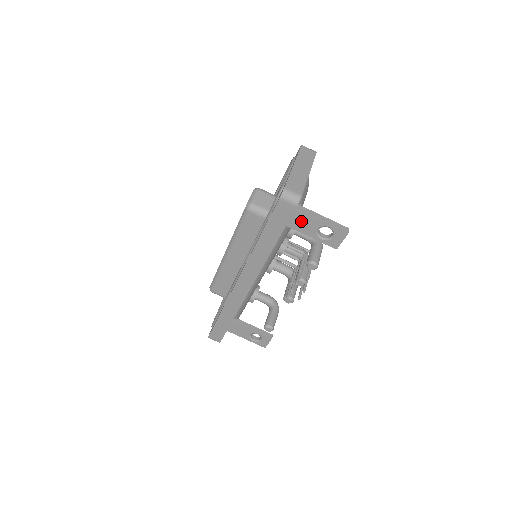
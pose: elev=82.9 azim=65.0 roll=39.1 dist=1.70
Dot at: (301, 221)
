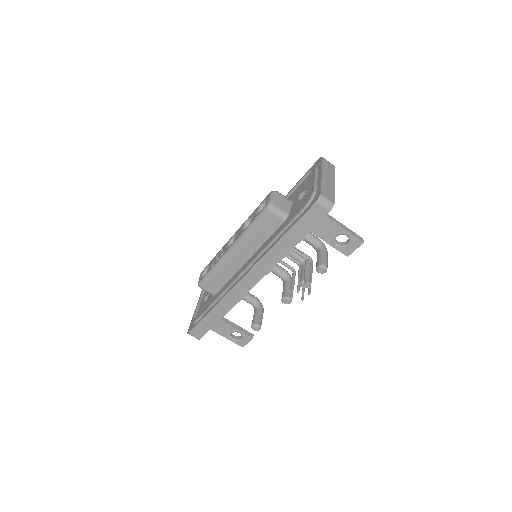
Dot at: (323, 227)
